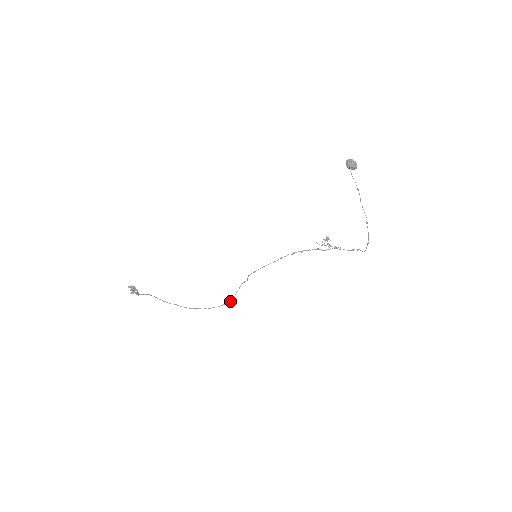
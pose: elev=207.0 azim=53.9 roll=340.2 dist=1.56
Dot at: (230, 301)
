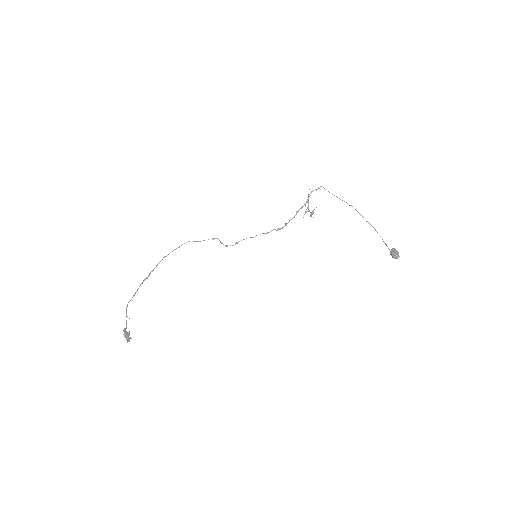
Dot at: occluded
